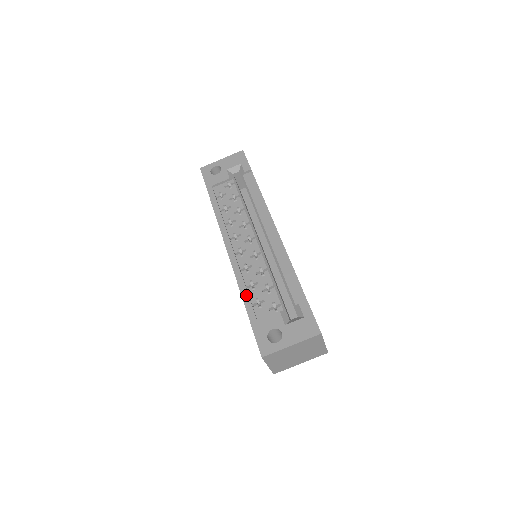
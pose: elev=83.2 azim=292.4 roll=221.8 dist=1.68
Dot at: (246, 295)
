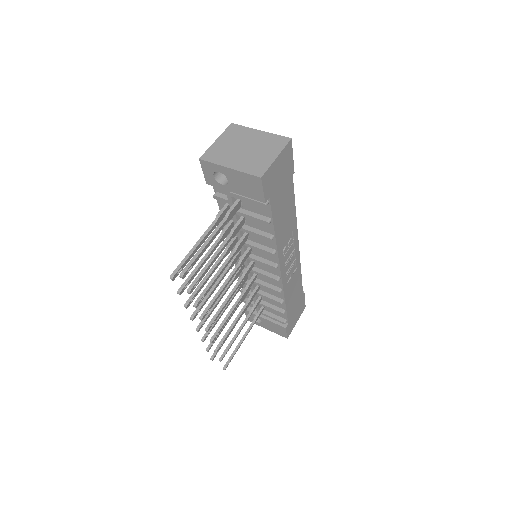
Dot at: occluded
